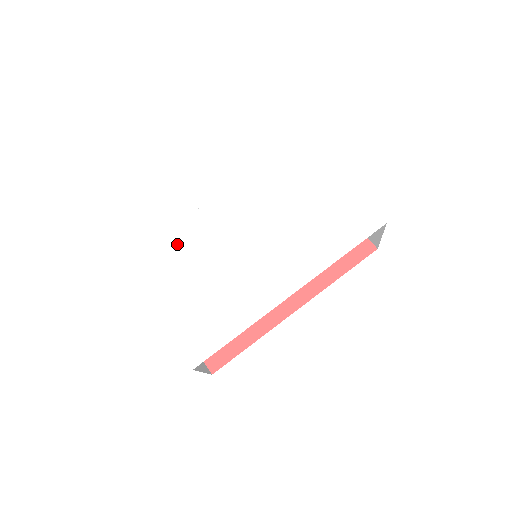
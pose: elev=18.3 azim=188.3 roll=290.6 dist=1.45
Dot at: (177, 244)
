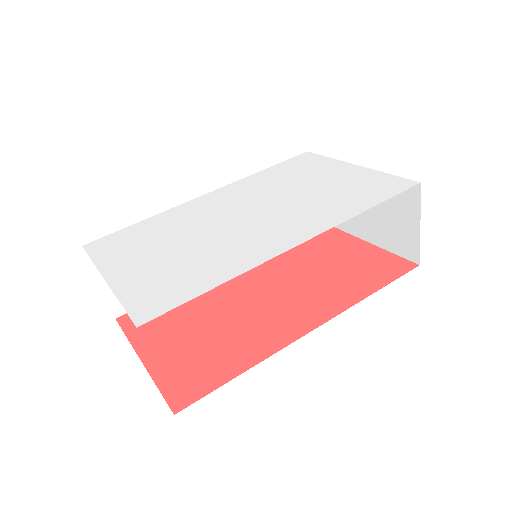
Dot at: (155, 225)
